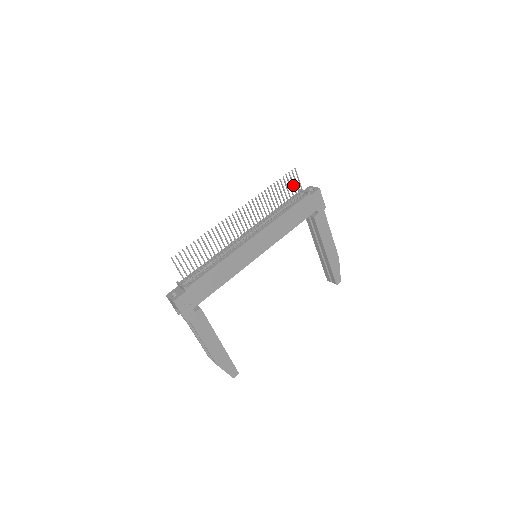
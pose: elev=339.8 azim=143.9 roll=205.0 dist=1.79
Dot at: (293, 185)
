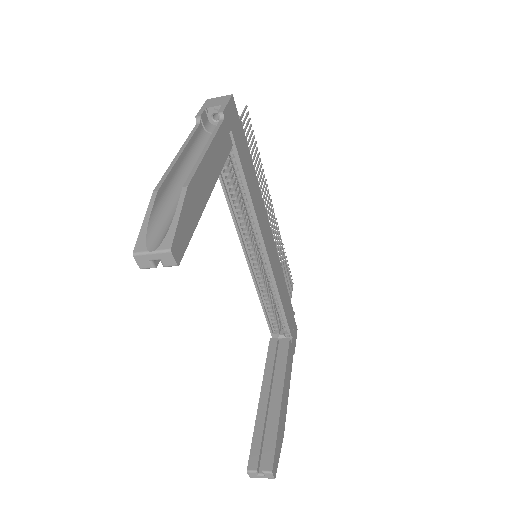
Dot at: (289, 287)
